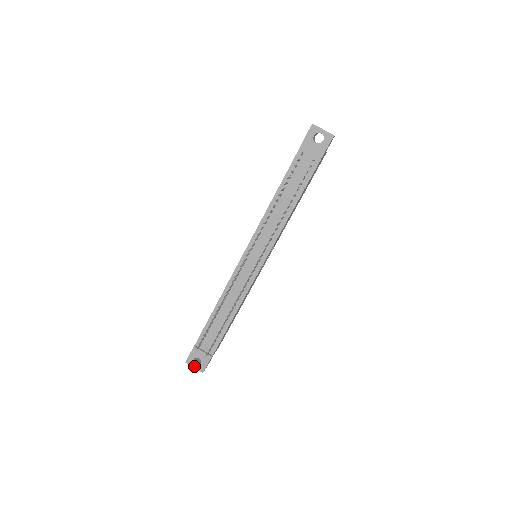
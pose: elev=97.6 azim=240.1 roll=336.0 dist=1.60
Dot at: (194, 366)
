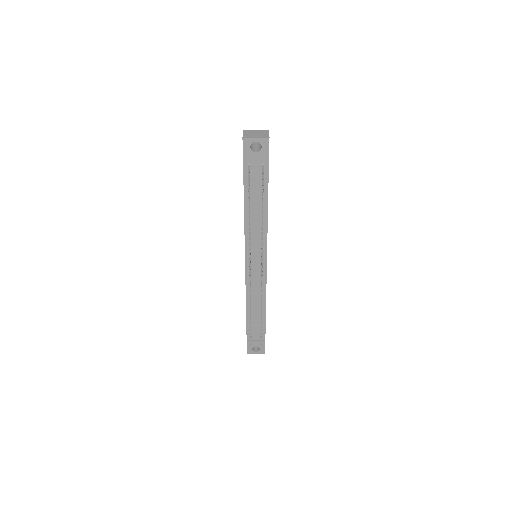
Dot at: (255, 353)
